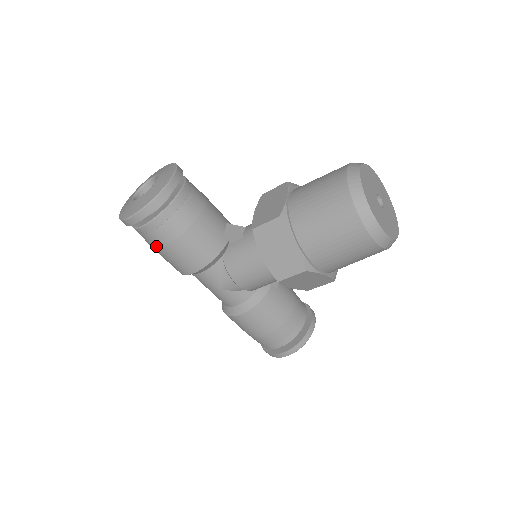
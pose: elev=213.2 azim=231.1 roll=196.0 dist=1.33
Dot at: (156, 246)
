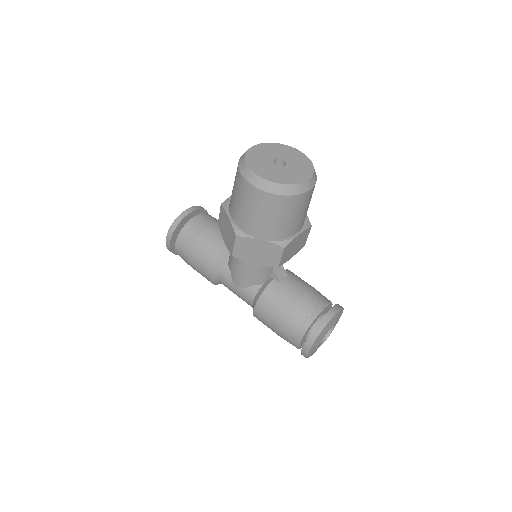
Dot at: (187, 262)
